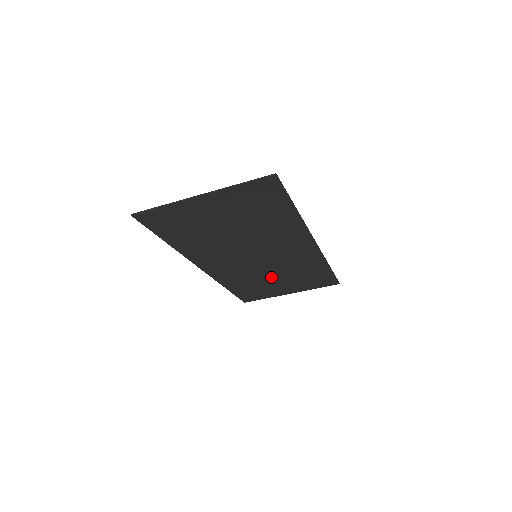
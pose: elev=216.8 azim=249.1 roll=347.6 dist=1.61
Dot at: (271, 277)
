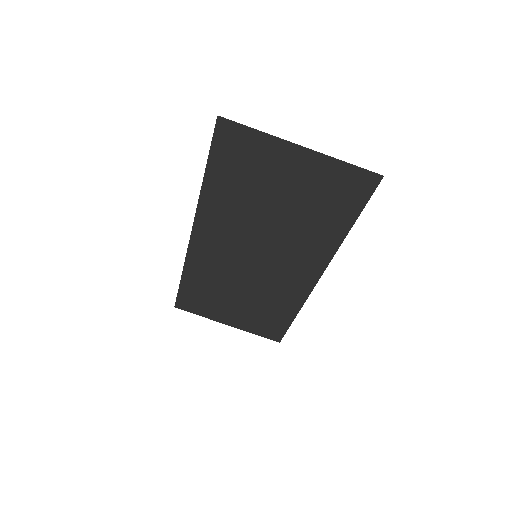
Dot at: (236, 292)
